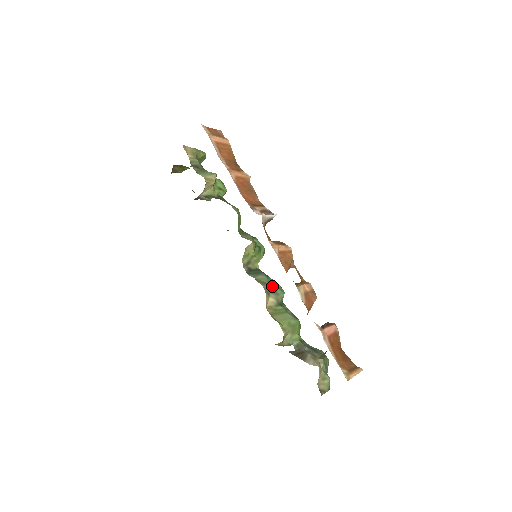
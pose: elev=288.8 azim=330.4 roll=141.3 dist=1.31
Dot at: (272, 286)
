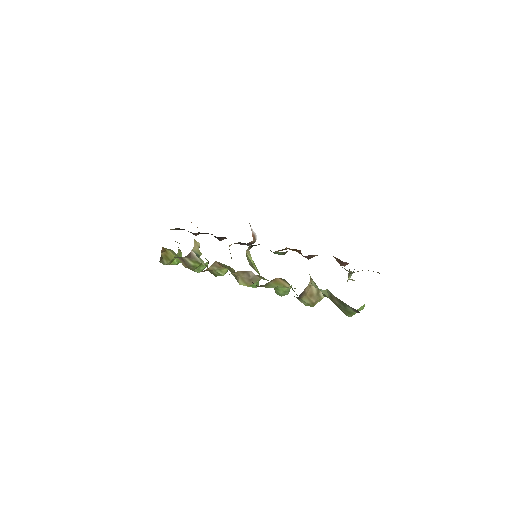
Dot at: occluded
